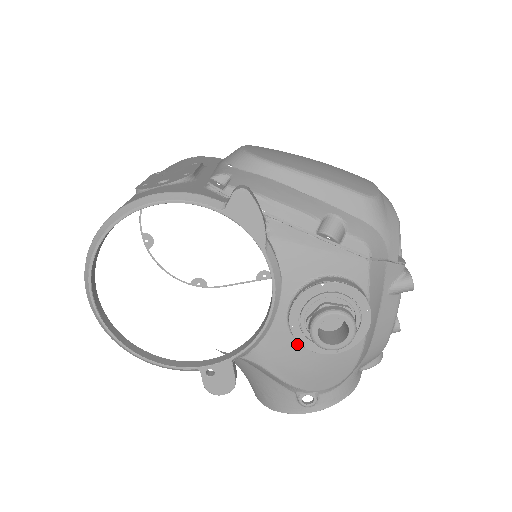
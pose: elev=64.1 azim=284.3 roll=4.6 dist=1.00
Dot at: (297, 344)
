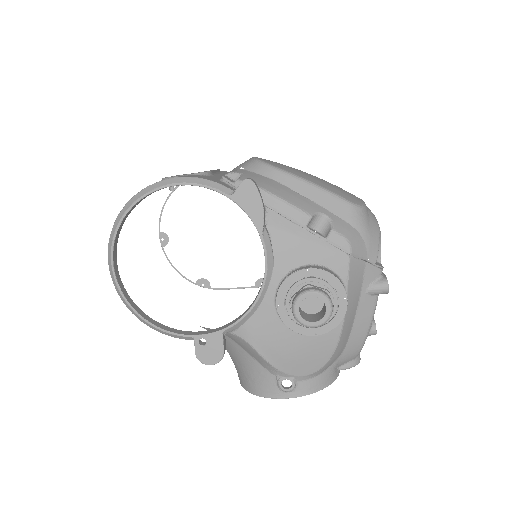
Dot at: (281, 324)
